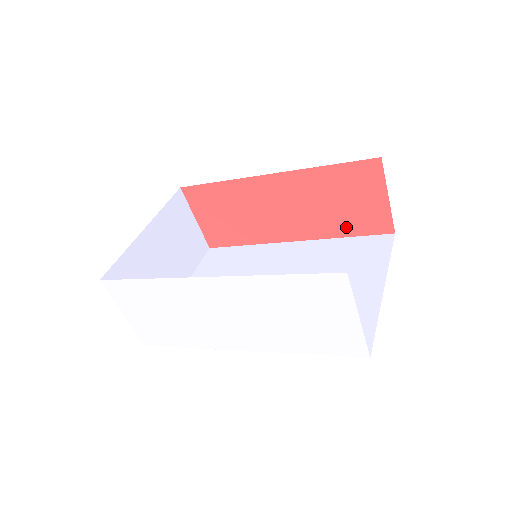
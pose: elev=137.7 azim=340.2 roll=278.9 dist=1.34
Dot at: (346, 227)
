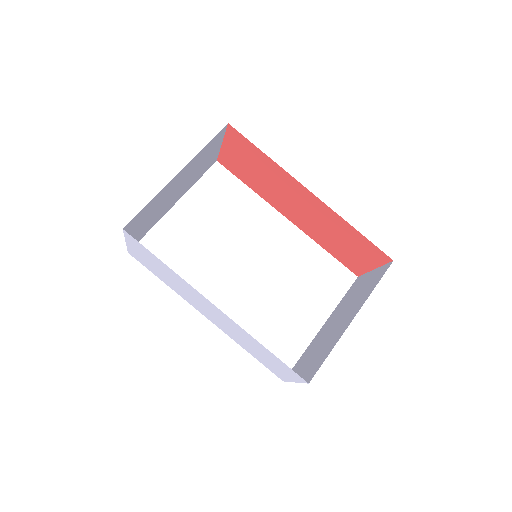
Dot at: (332, 249)
